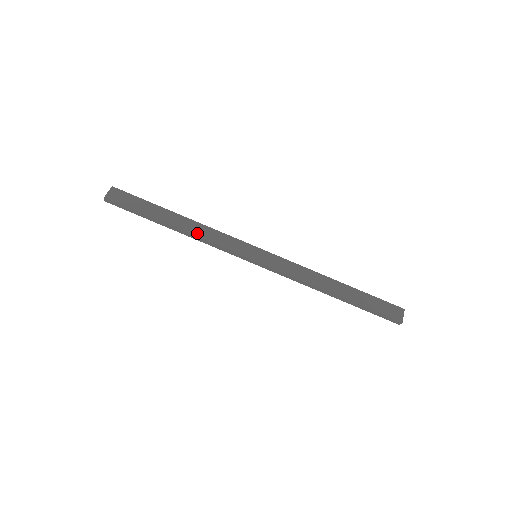
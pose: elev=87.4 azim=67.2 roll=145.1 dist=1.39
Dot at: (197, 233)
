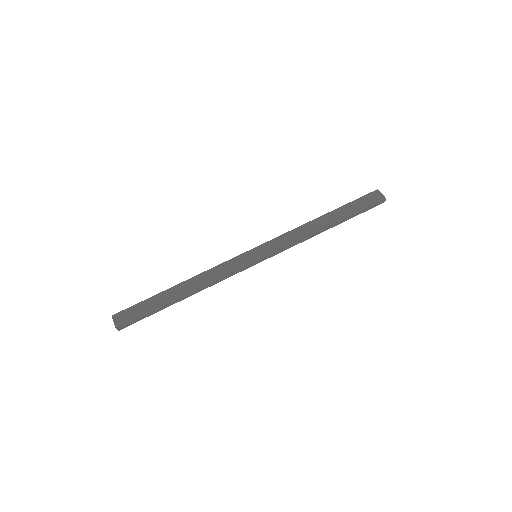
Dot at: (204, 283)
